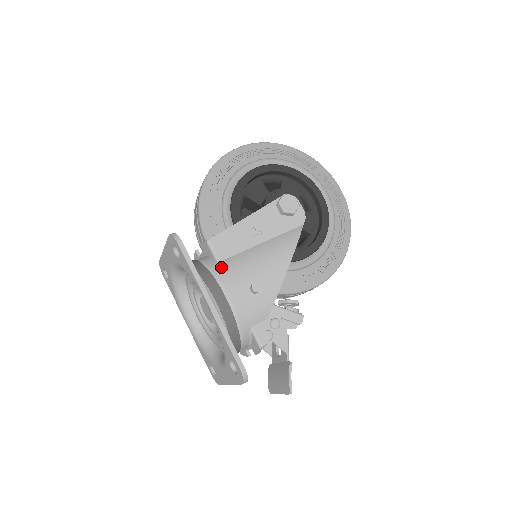
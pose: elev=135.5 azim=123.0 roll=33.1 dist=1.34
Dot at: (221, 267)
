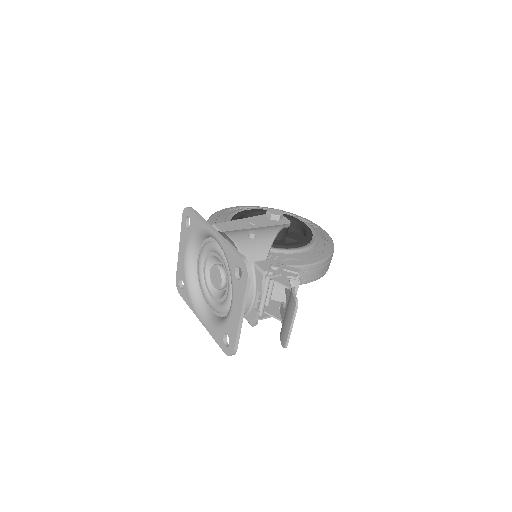
Dot at: occluded
